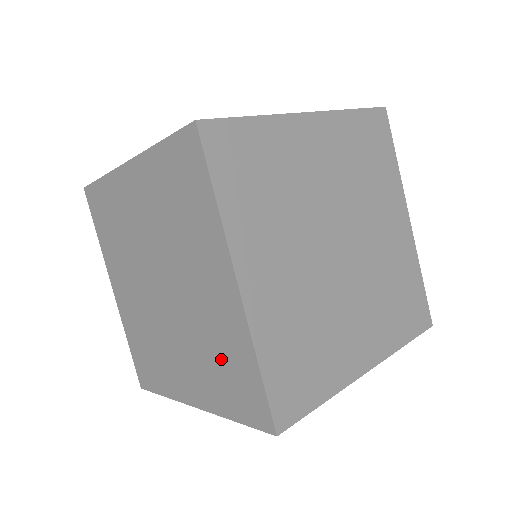
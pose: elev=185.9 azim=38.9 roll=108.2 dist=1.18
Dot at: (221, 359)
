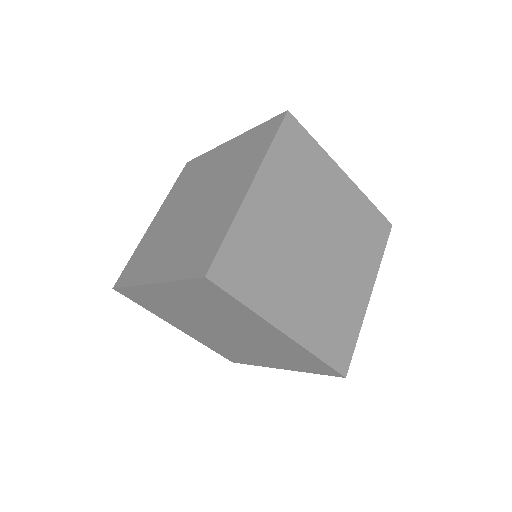
Dot at: (203, 237)
